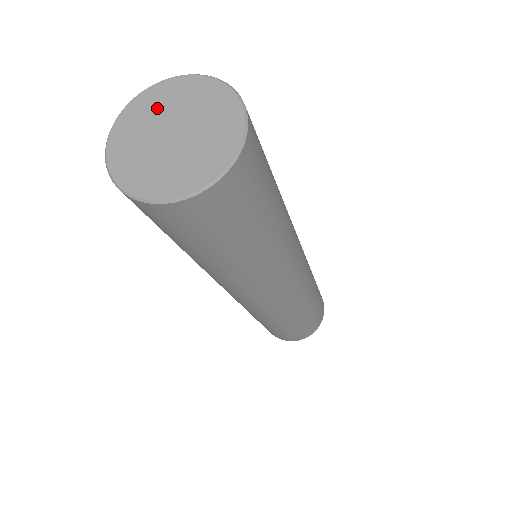
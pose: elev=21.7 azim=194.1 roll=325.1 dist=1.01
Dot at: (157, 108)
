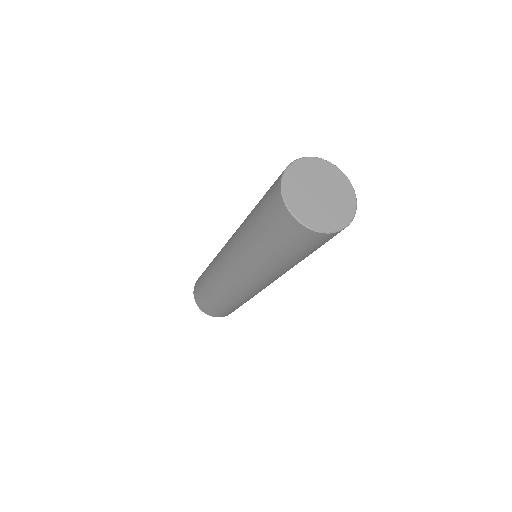
Dot at: (318, 173)
